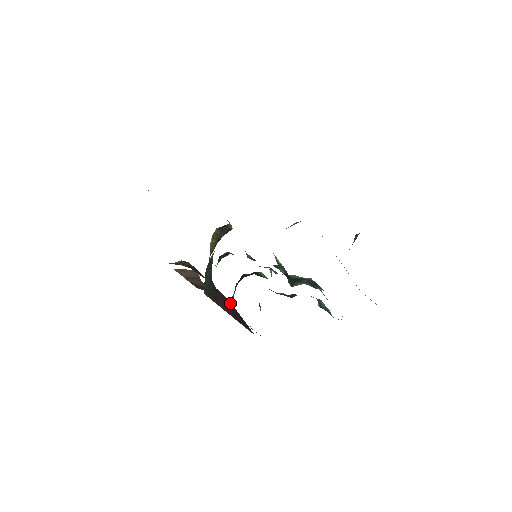
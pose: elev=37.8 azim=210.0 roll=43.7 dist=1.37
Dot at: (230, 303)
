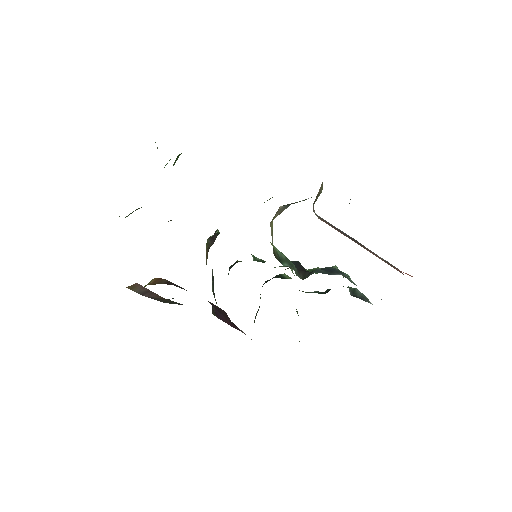
Dot at: (225, 312)
